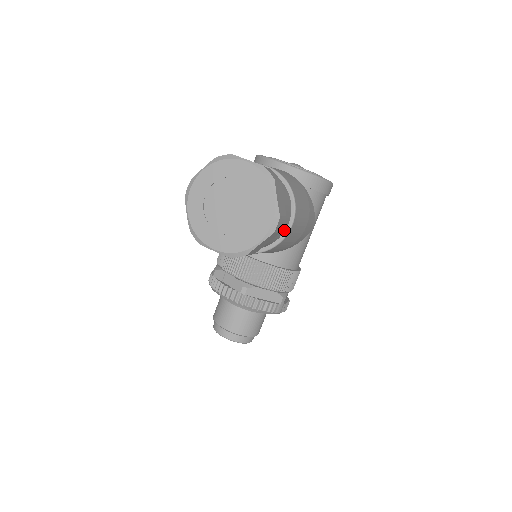
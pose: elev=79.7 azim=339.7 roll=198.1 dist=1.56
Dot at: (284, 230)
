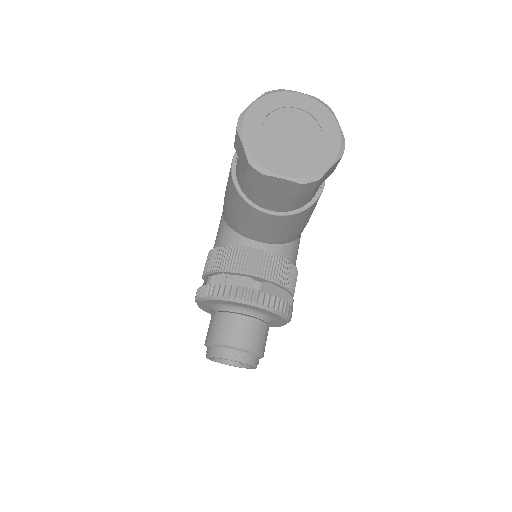
Dot at: occluded
